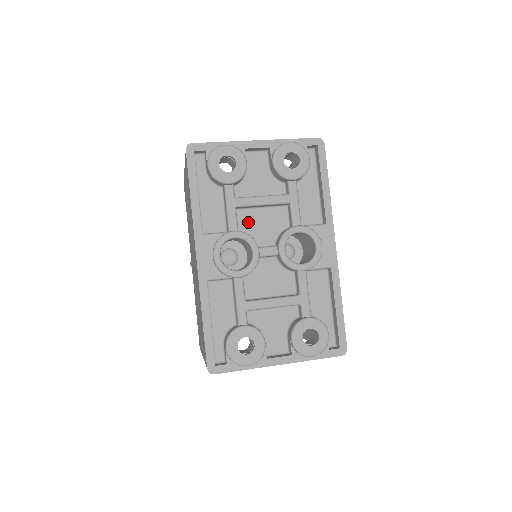
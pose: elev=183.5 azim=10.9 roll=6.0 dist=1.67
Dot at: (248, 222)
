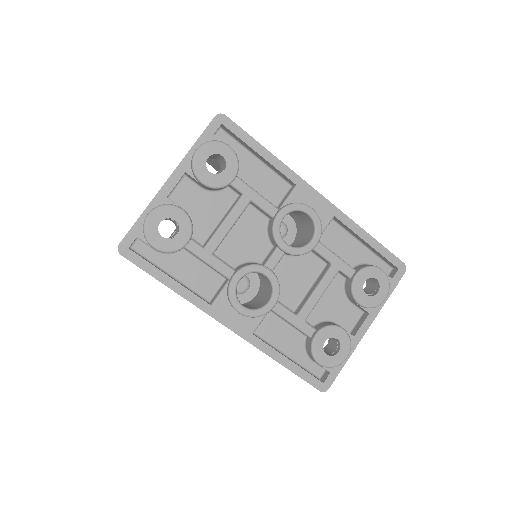
Dot at: (233, 252)
